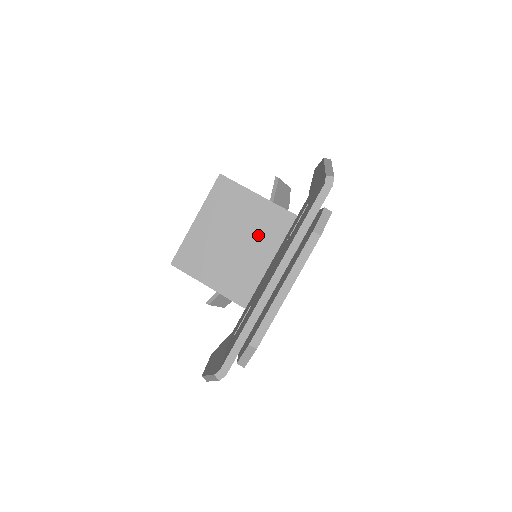
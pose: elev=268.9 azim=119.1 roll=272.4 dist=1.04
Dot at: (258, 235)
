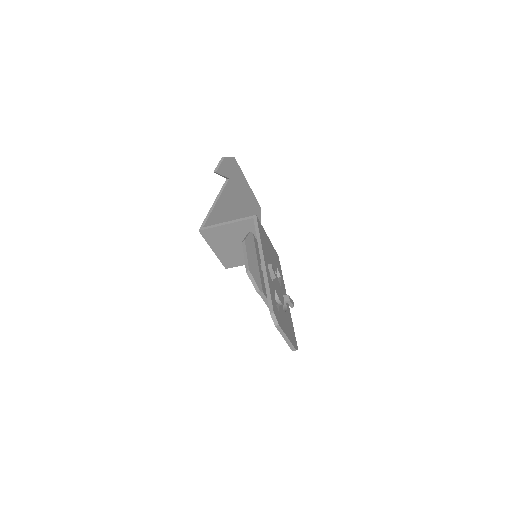
Dot at: (245, 236)
